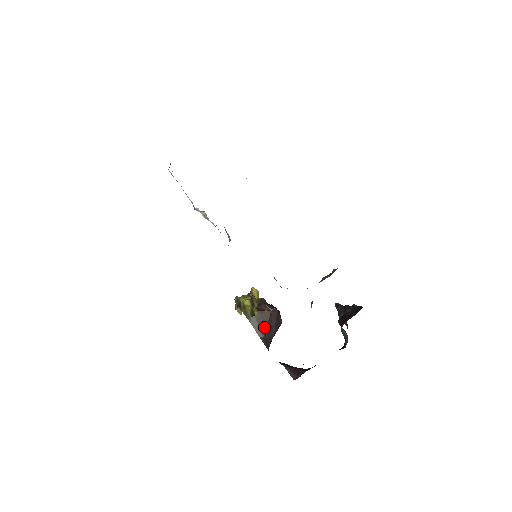
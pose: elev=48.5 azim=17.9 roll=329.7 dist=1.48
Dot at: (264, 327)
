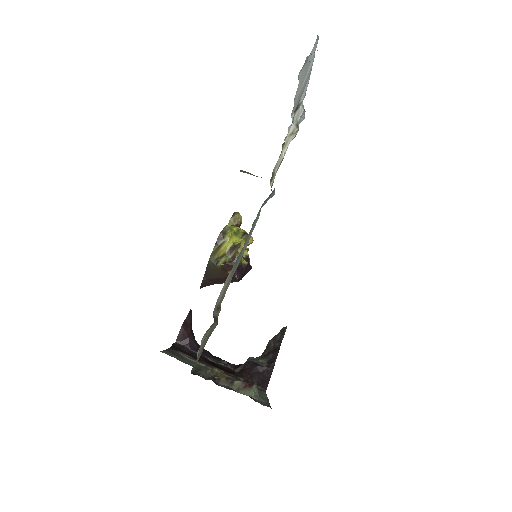
Dot at: (215, 276)
